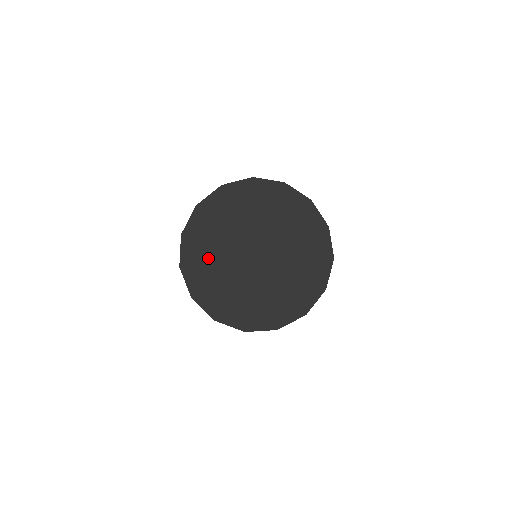
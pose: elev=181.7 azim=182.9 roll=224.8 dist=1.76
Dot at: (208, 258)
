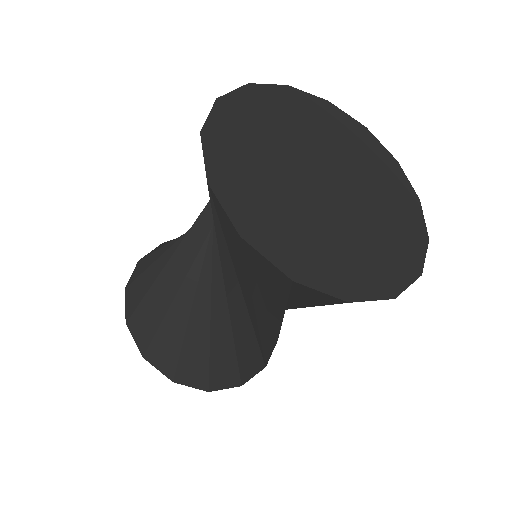
Dot at: (271, 207)
